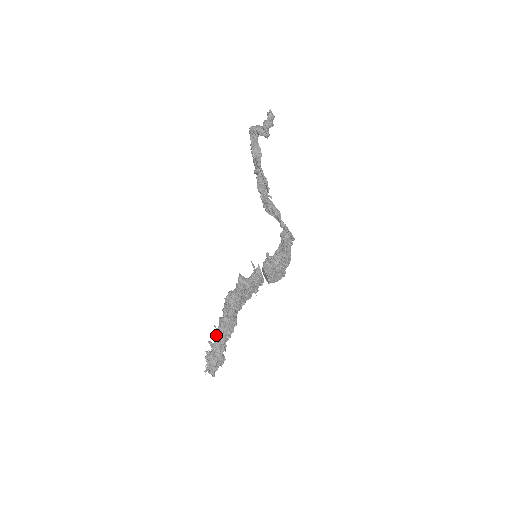
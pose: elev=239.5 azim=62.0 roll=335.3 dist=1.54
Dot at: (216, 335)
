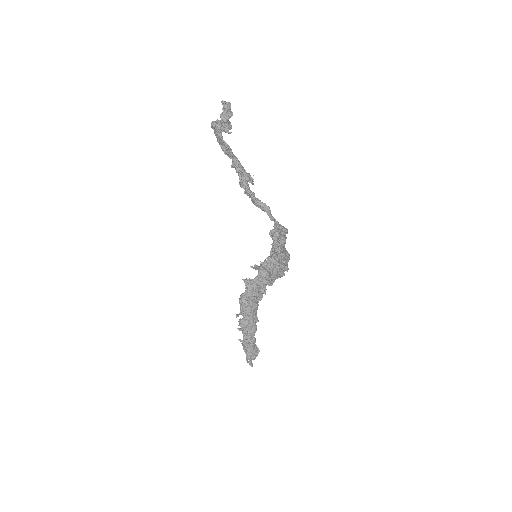
Dot at: occluded
